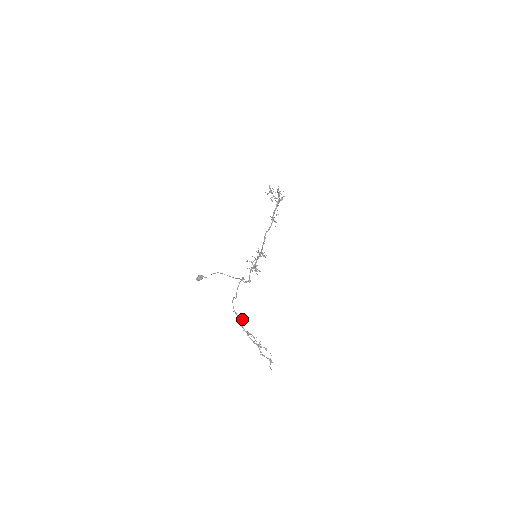
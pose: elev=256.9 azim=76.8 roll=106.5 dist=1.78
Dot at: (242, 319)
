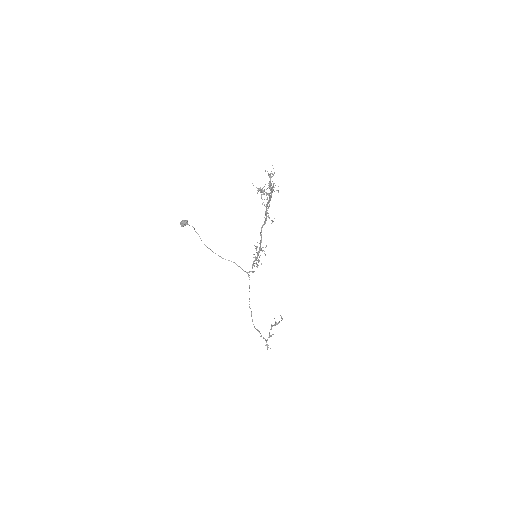
Dot at: (268, 347)
